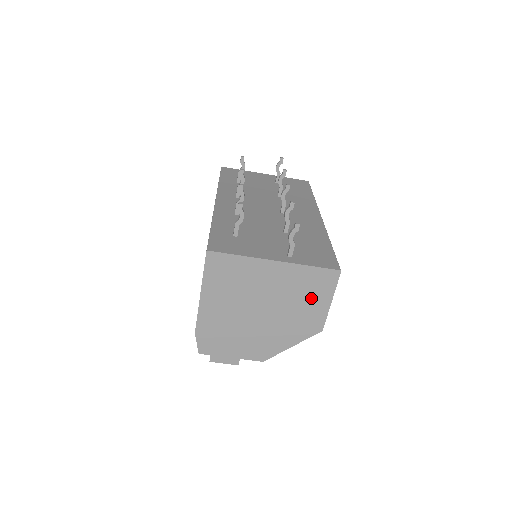
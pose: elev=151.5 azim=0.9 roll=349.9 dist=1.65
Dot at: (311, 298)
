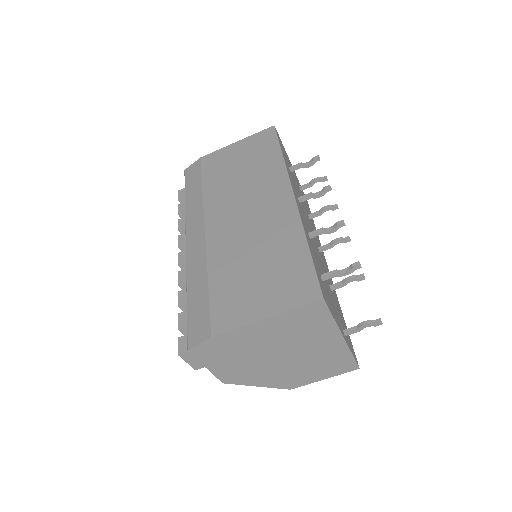
Dot at: (319, 370)
